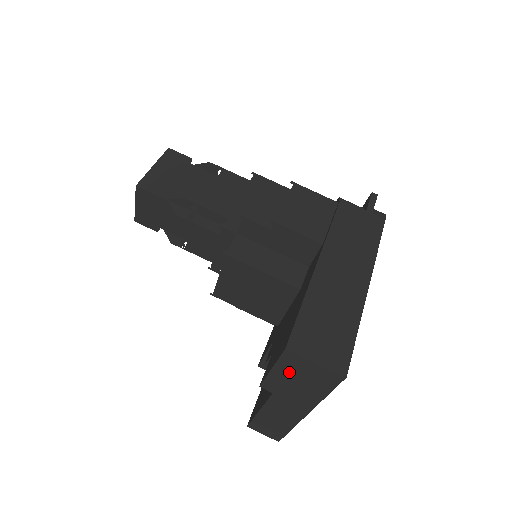
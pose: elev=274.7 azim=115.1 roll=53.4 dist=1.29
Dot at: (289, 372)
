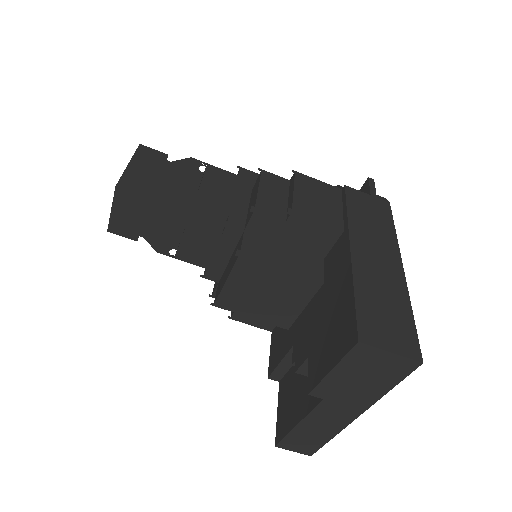
Dot at: (353, 370)
